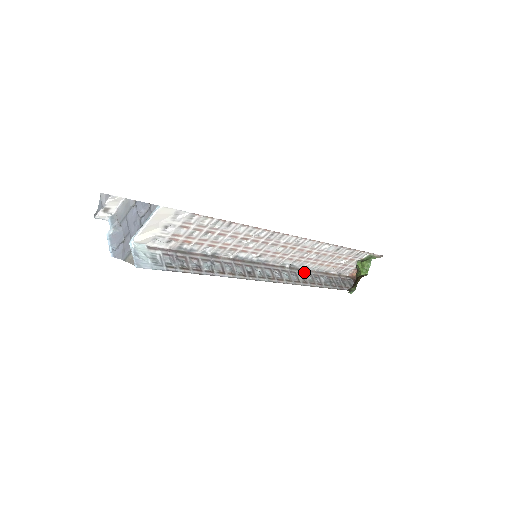
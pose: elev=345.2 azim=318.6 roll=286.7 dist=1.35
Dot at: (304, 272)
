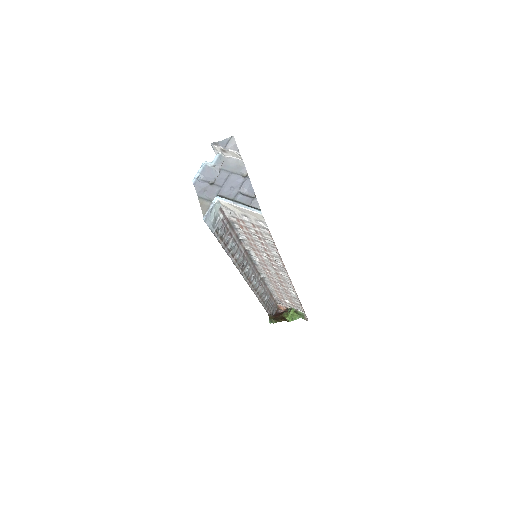
Dot at: (264, 286)
